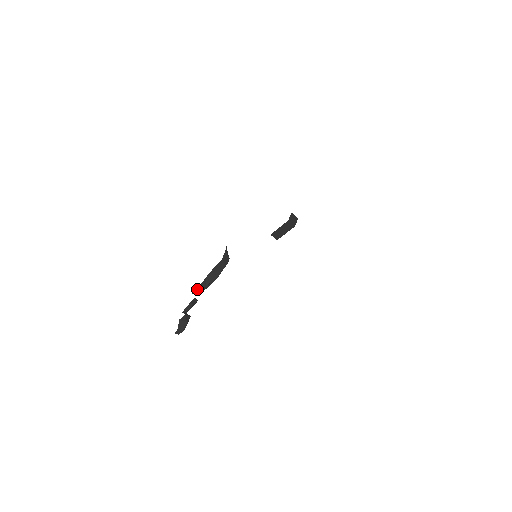
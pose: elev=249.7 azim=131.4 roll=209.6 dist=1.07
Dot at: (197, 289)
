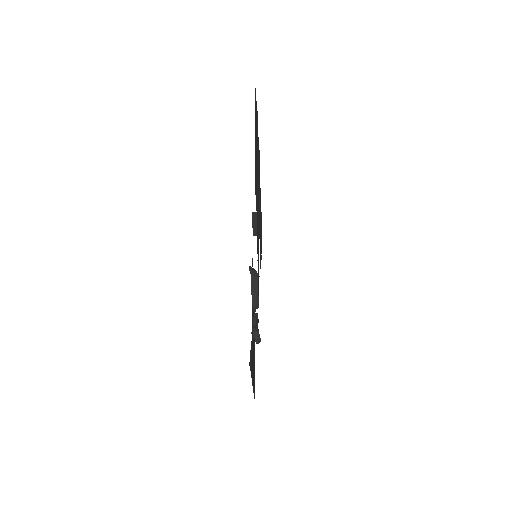
Dot at: (253, 307)
